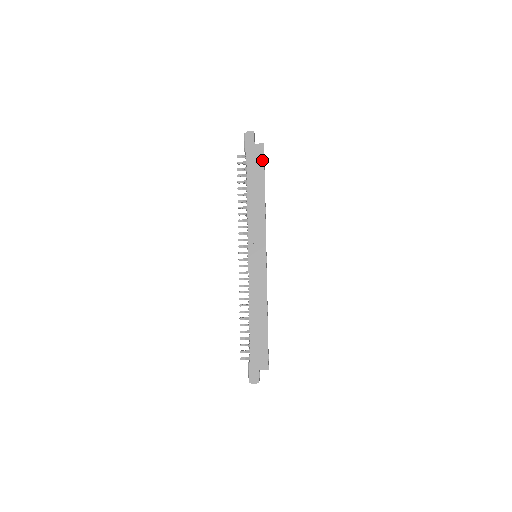
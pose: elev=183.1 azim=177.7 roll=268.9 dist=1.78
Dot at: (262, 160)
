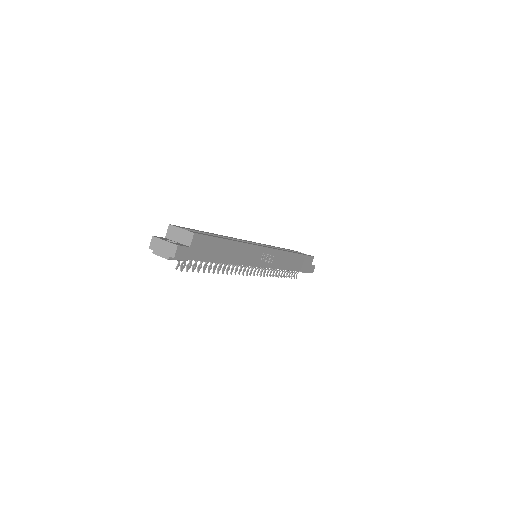
Dot at: (208, 239)
